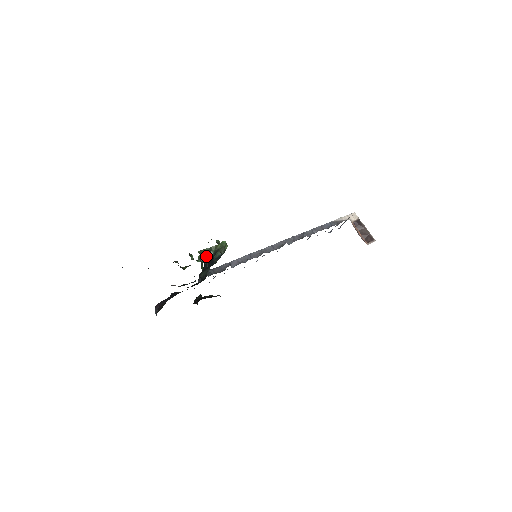
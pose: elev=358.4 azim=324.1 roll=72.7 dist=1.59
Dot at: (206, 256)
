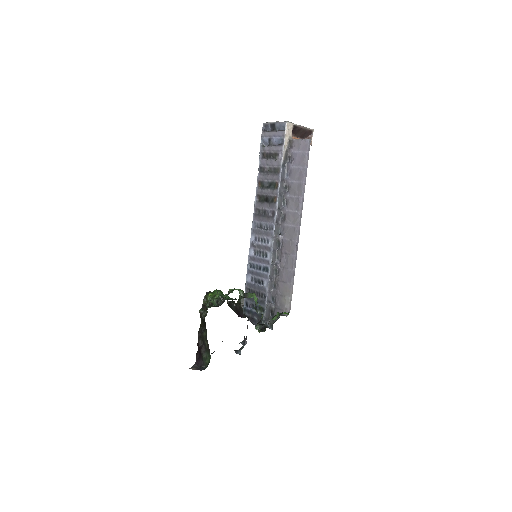
Dot at: (259, 322)
